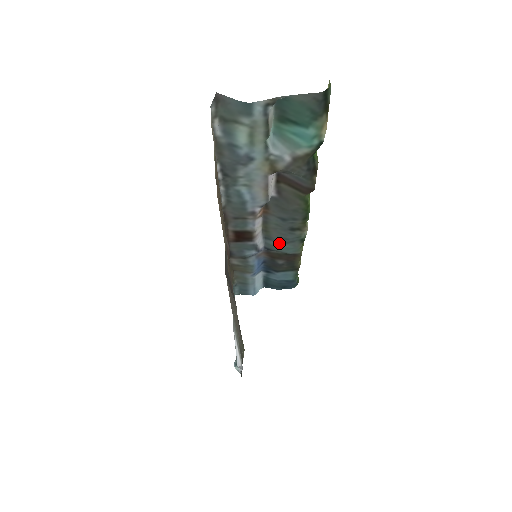
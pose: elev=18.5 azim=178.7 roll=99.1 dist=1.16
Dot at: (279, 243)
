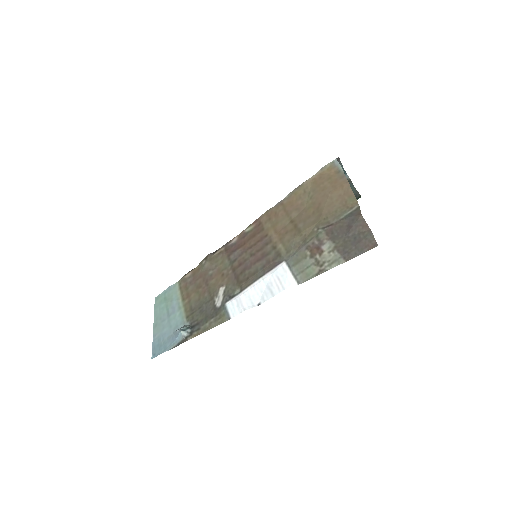
Dot at: occluded
